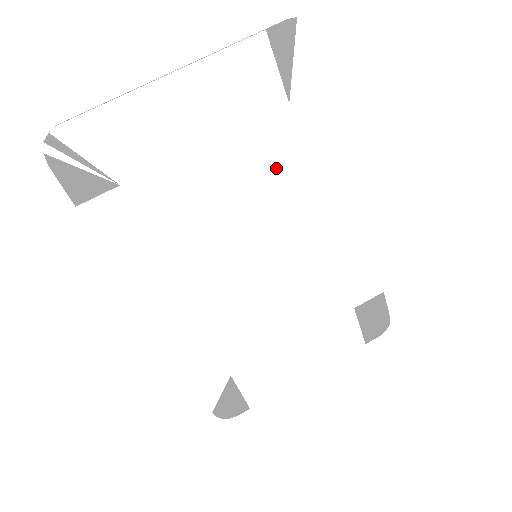
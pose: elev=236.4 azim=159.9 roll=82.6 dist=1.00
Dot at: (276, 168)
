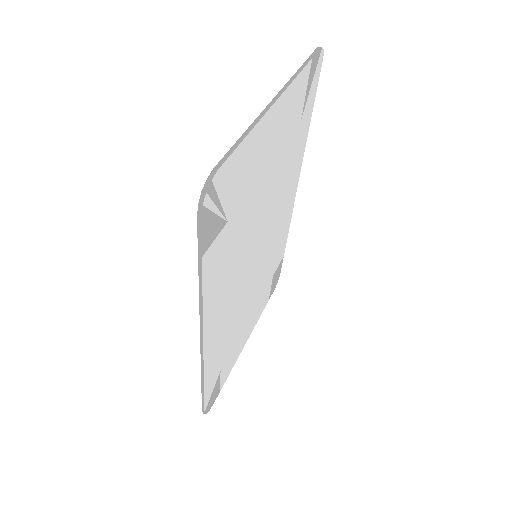
Dot at: (283, 176)
